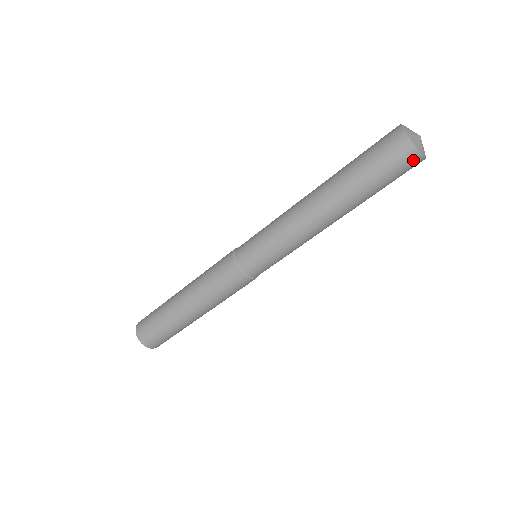
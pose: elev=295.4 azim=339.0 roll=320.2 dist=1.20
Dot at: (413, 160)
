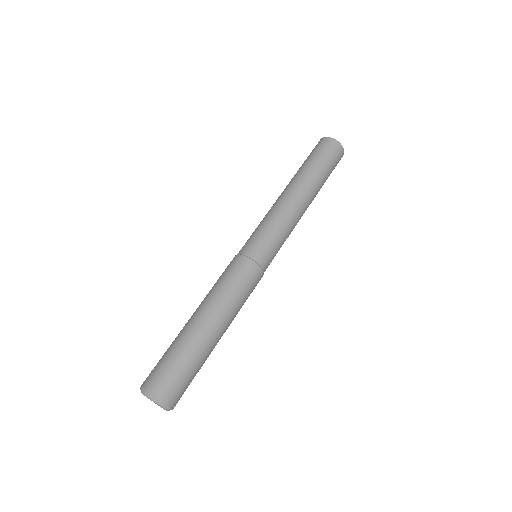
Dot at: (340, 151)
